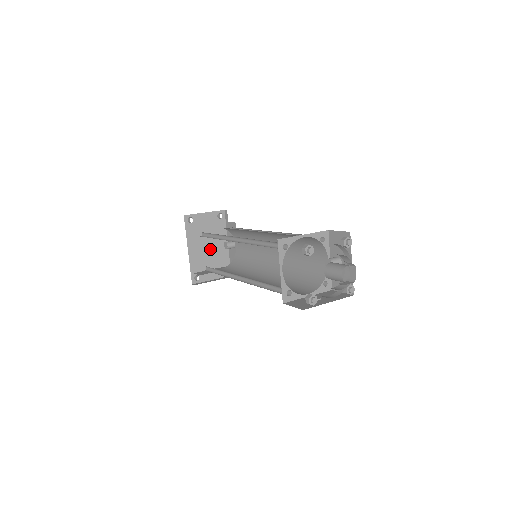
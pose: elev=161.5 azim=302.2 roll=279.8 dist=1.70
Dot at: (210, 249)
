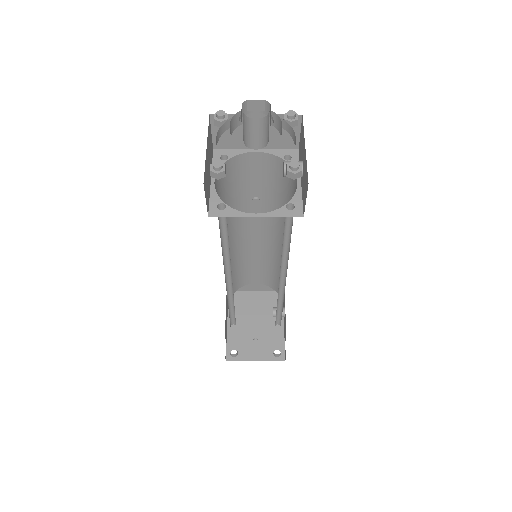
Dot at: (258, 322)
